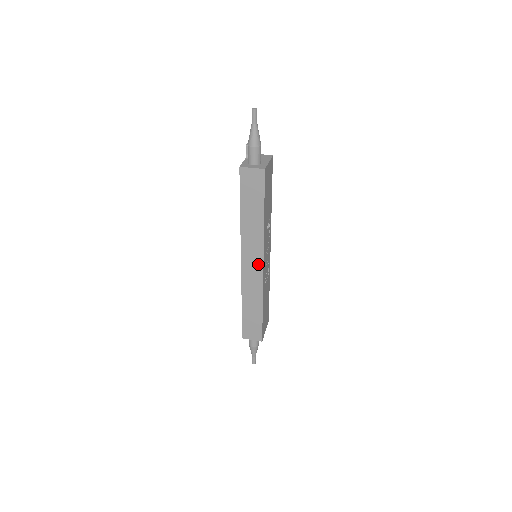
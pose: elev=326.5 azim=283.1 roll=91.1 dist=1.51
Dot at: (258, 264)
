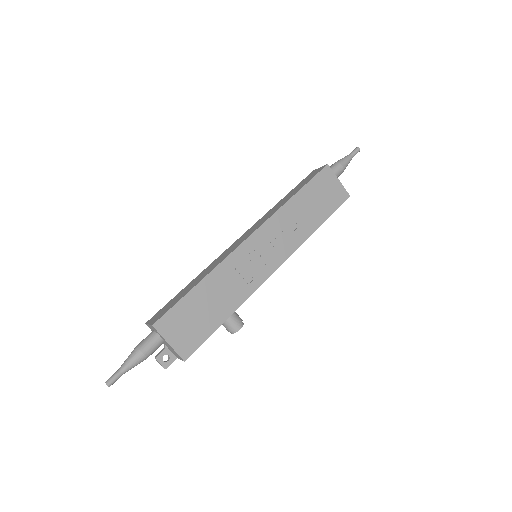
Dot at: (248, 236)
